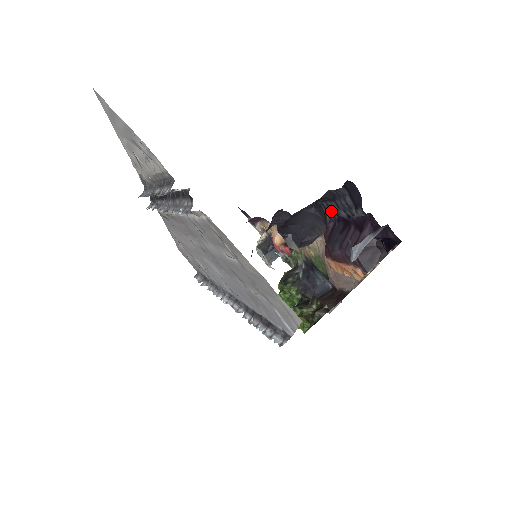
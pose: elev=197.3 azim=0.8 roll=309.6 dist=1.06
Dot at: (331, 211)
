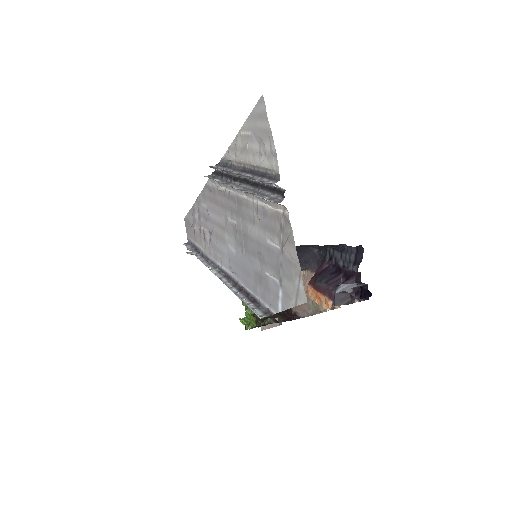
Dot at: (333, 257)
